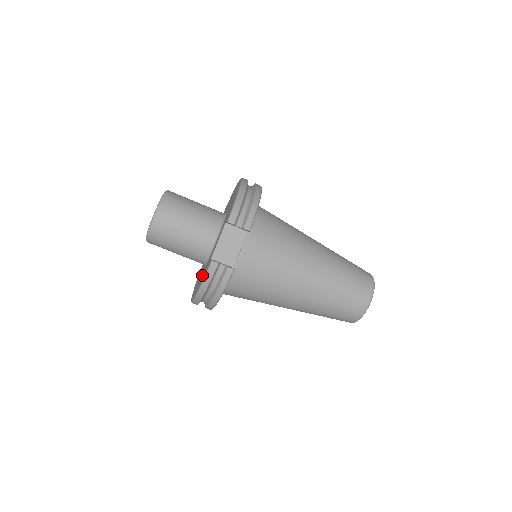
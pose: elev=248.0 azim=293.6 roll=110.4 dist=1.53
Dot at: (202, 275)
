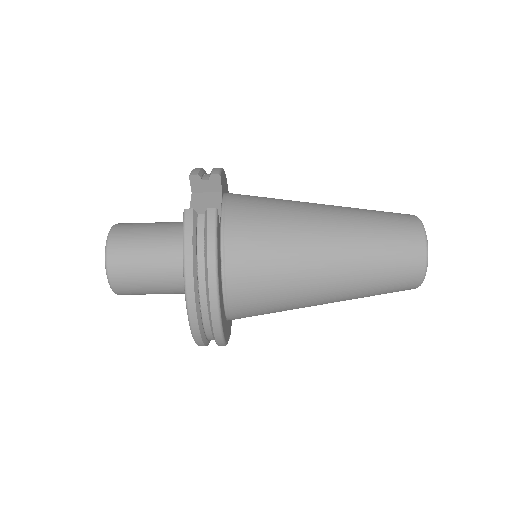
Dot at: occluded
